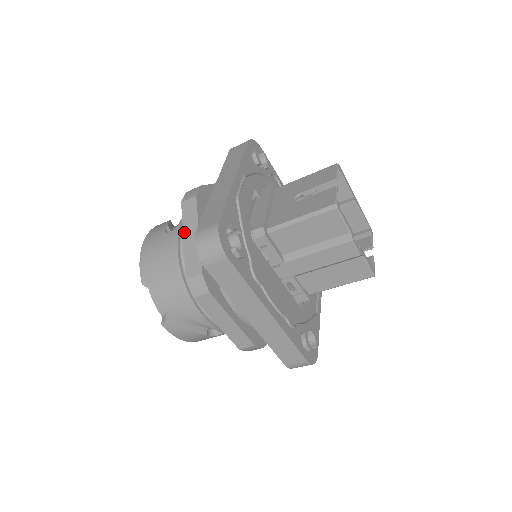
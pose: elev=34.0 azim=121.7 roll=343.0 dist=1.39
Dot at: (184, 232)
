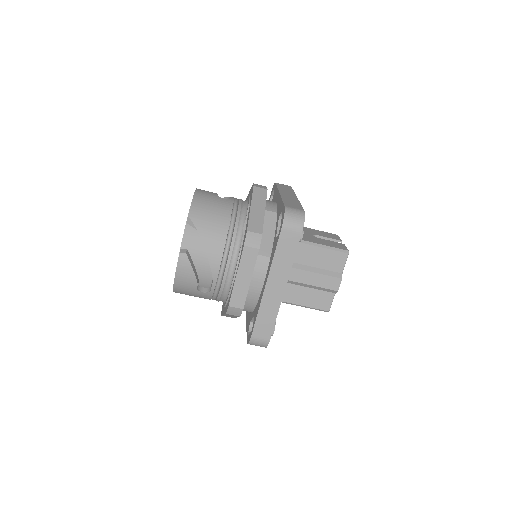
Dot at: (252, 204)
